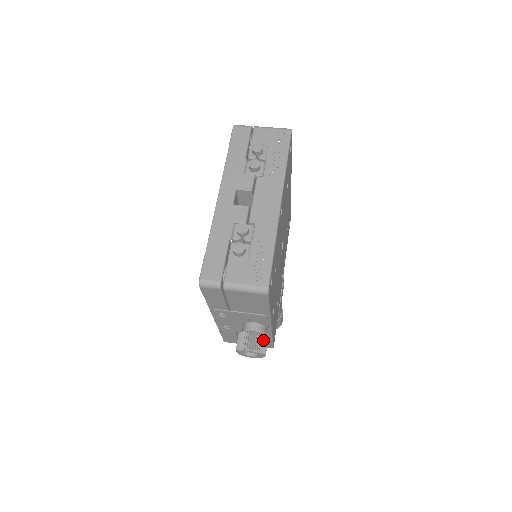
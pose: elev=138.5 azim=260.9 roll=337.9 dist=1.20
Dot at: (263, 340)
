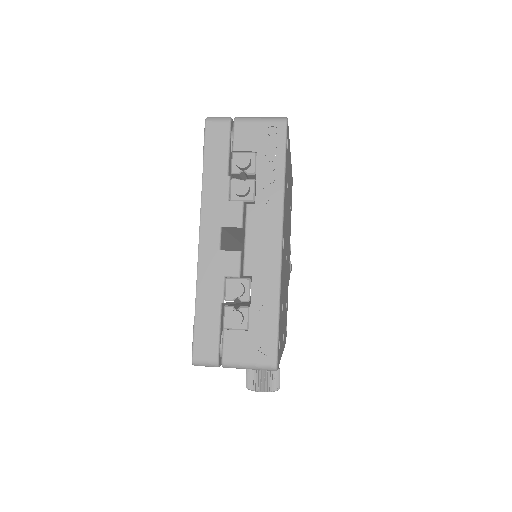
Dot at: (275, 376)
